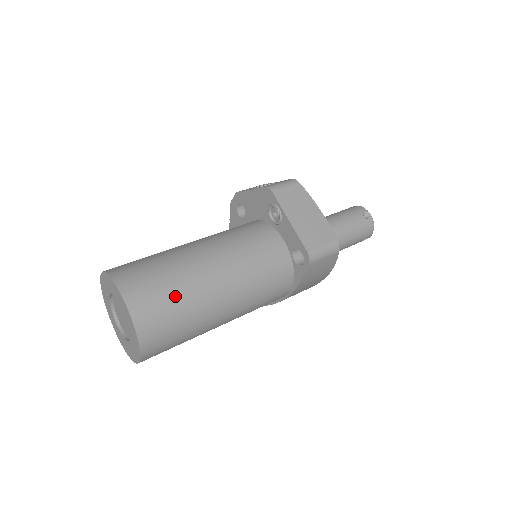
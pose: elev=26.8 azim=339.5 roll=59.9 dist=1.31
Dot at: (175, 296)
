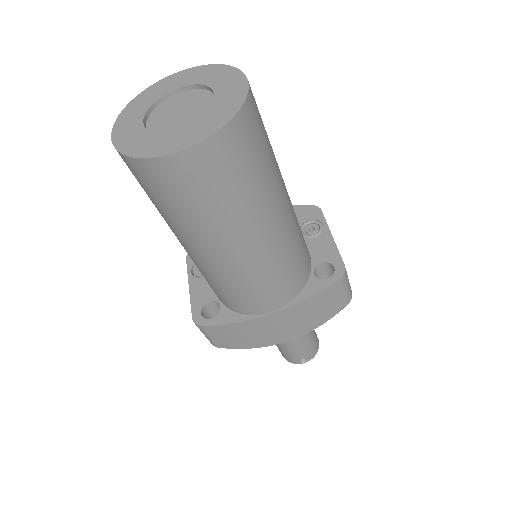
Dot at: (269, 146)
